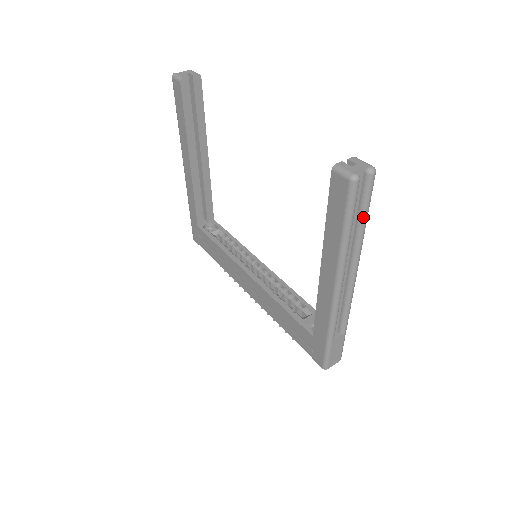
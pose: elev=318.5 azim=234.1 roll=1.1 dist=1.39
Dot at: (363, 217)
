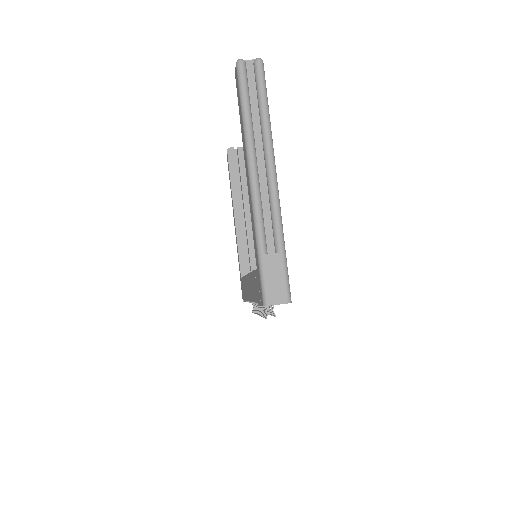
Dot at: (261, 101)
